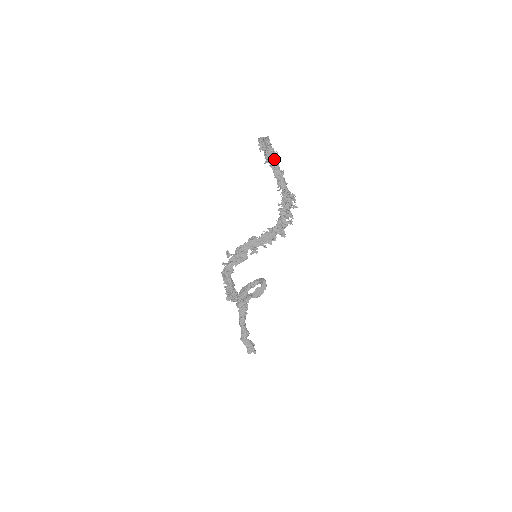
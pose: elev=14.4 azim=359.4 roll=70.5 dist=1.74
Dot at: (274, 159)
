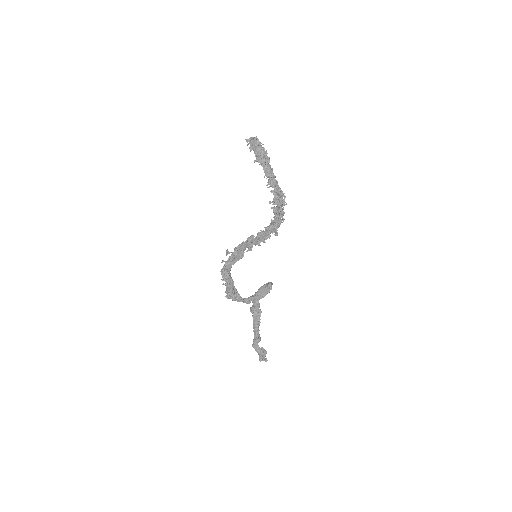
Dot at: (264, 158)
